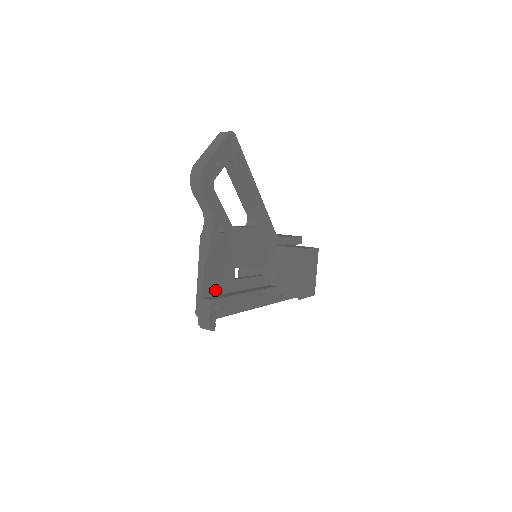
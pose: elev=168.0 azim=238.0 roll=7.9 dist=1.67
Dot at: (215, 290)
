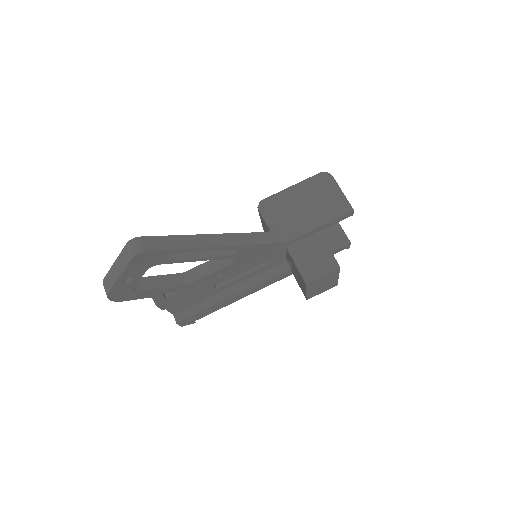
Dot at: (189, 305)
